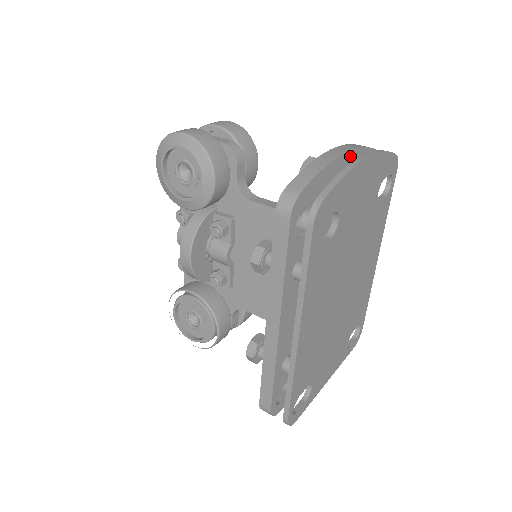
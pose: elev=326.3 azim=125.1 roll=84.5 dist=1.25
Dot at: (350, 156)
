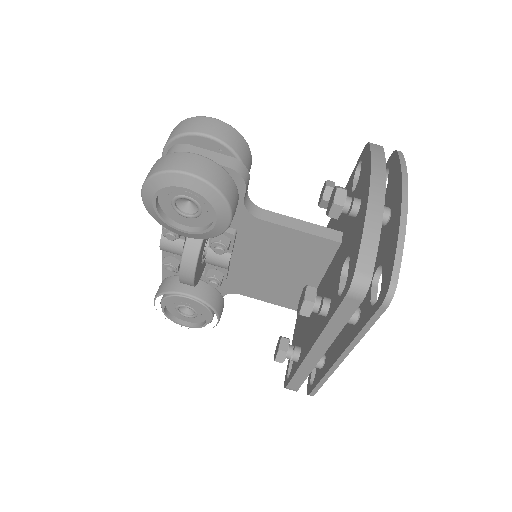
Dot at: occluded
